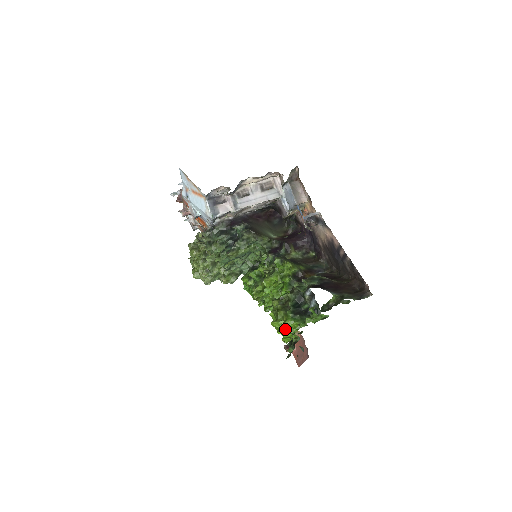
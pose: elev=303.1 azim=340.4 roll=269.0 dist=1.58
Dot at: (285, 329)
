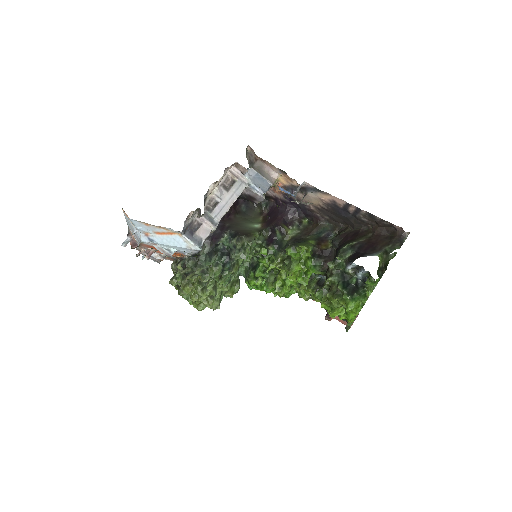
Dot at: (347, 312)
